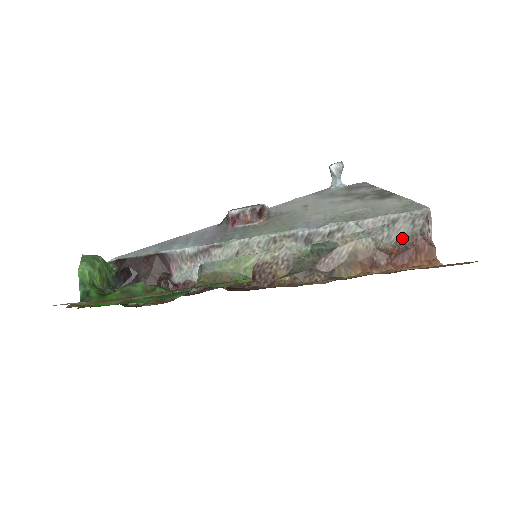
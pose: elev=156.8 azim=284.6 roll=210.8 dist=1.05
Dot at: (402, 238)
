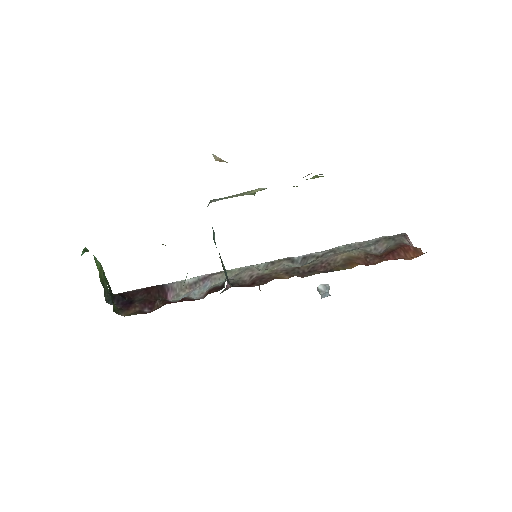
Dot at: (388, 248)
